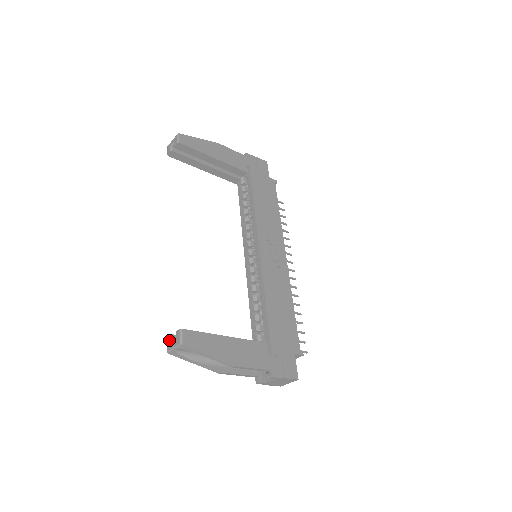
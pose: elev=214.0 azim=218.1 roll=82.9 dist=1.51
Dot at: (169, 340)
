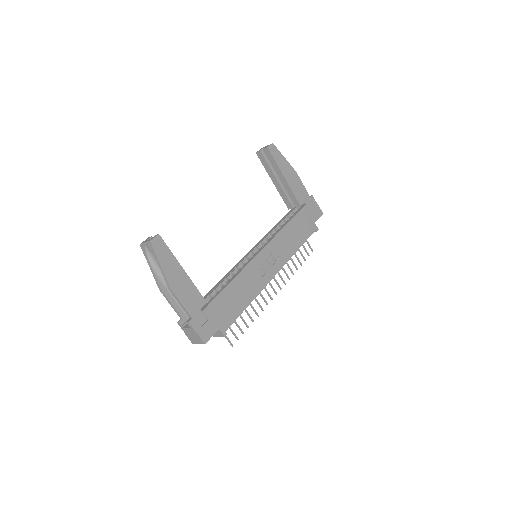
Dot at: (148, 238)
